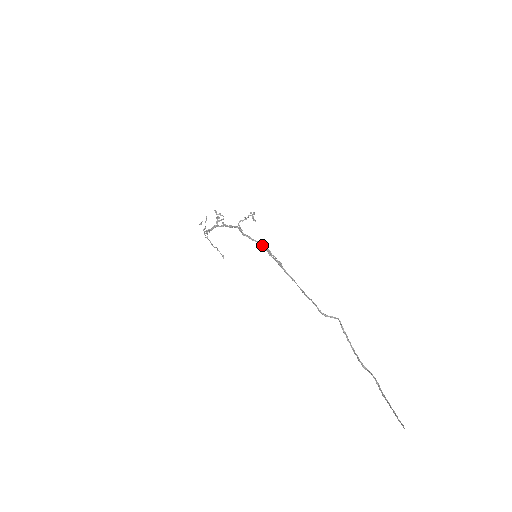
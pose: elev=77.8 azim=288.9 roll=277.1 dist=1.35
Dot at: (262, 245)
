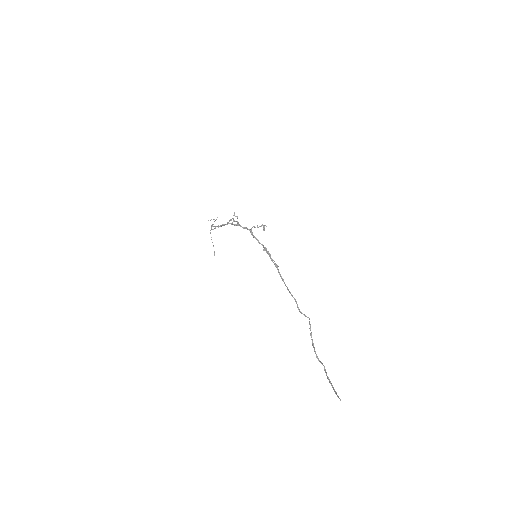
Dot at: (266, 249)
